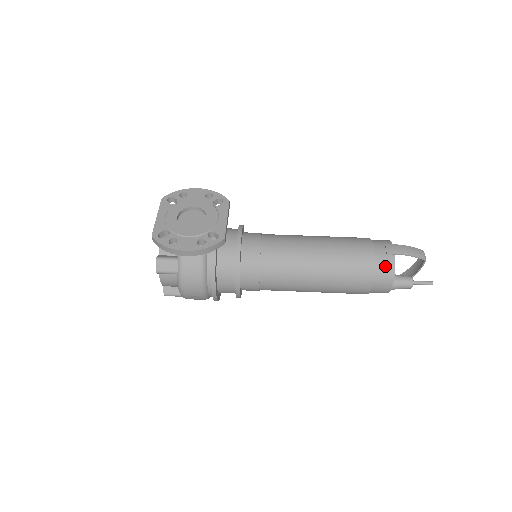
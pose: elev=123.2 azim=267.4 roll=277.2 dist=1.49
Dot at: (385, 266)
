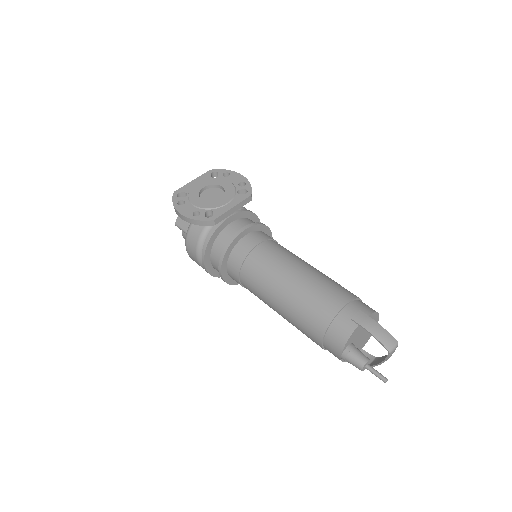
Dot at: (341, 329)
